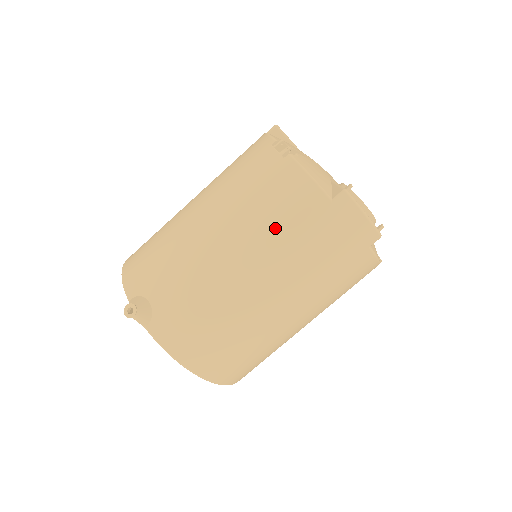
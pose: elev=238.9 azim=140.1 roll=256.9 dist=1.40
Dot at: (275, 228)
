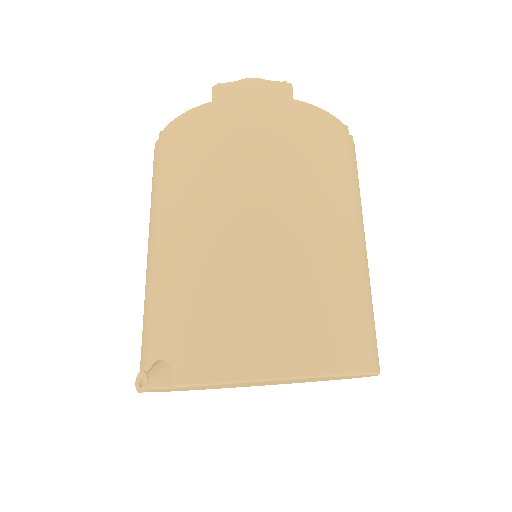
Dot at: (193, 167)
